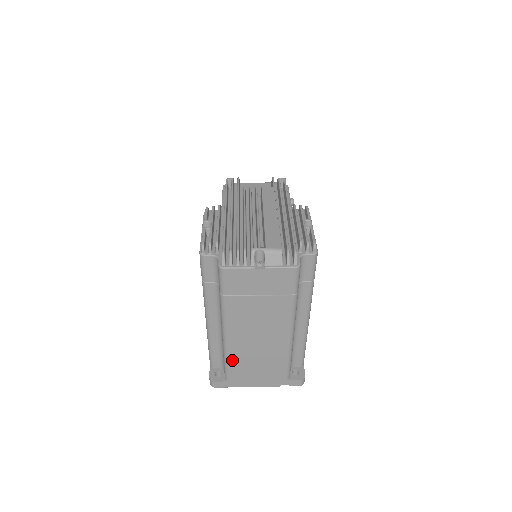
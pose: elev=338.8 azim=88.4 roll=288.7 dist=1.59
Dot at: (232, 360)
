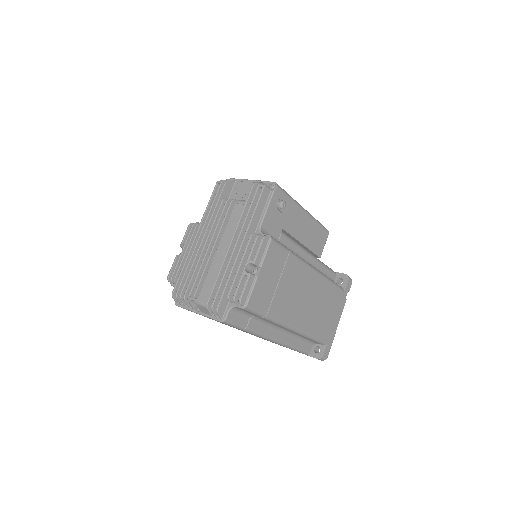
Dot at: occluded
